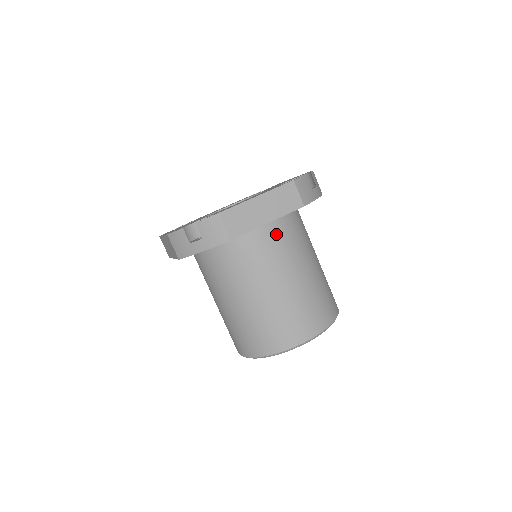
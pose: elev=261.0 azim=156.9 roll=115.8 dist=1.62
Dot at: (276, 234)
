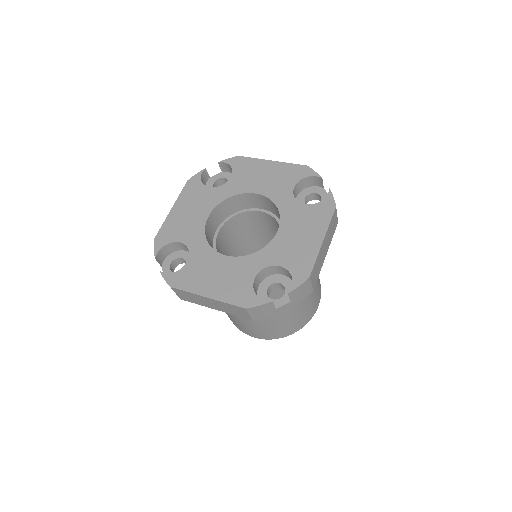
Dot at: occluded
